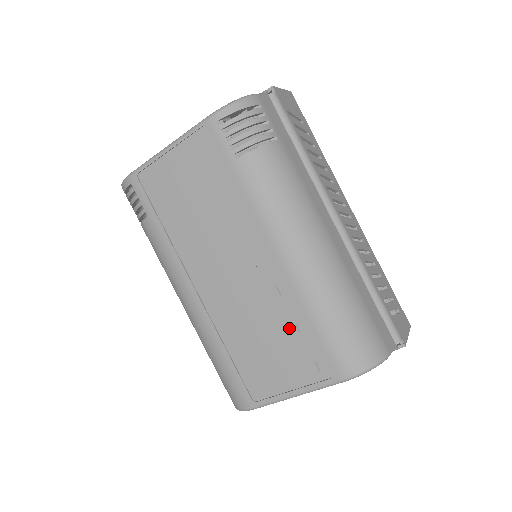
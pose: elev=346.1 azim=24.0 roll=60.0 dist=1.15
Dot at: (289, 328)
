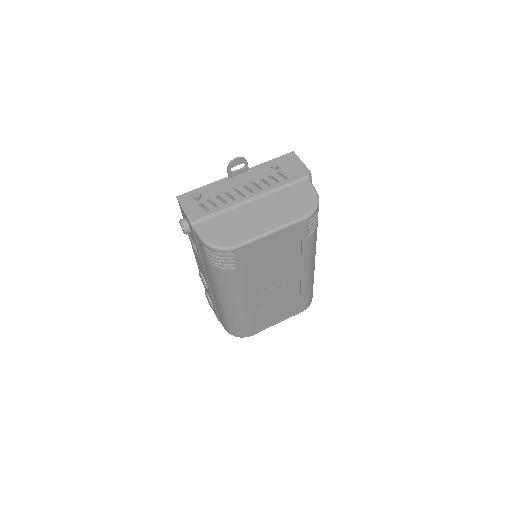
Dot at: (291, 300)
